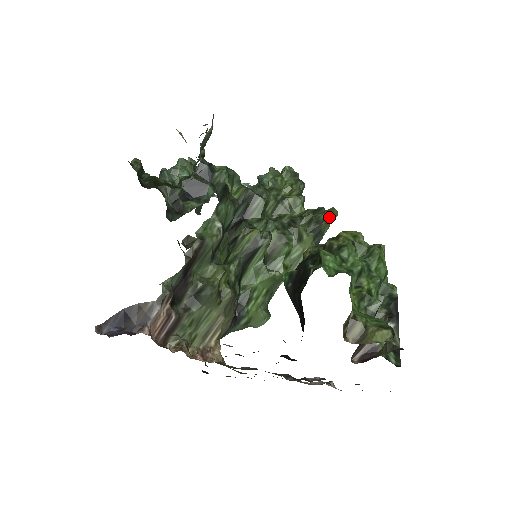
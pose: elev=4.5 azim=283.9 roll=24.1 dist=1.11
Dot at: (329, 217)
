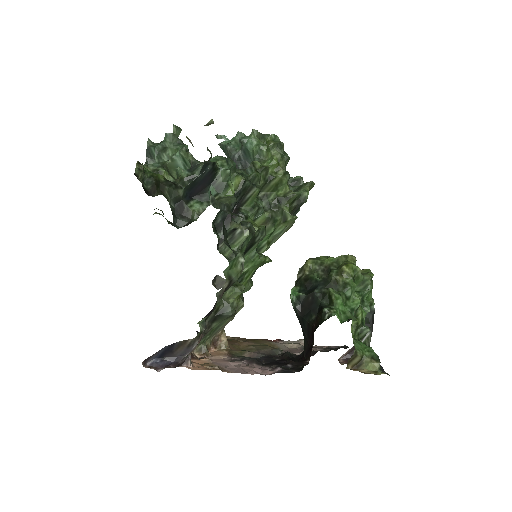
Dot at: (308, 193)
